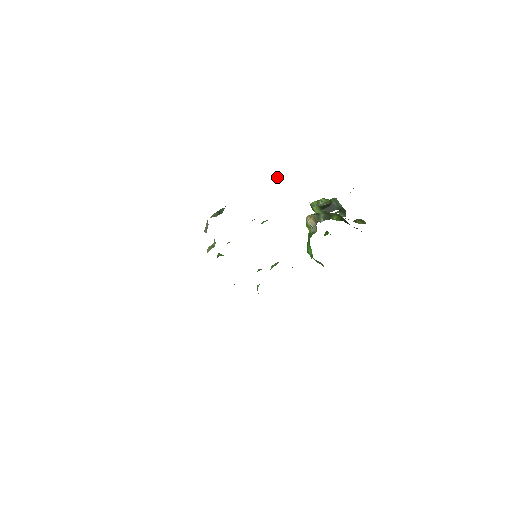
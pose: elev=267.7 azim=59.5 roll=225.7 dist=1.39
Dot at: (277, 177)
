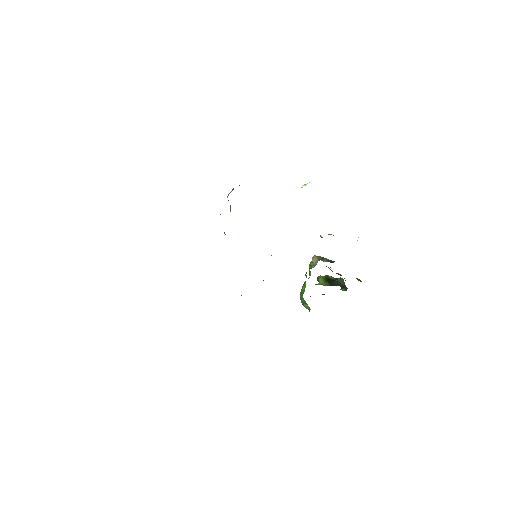
Dot at: (304, 184)
